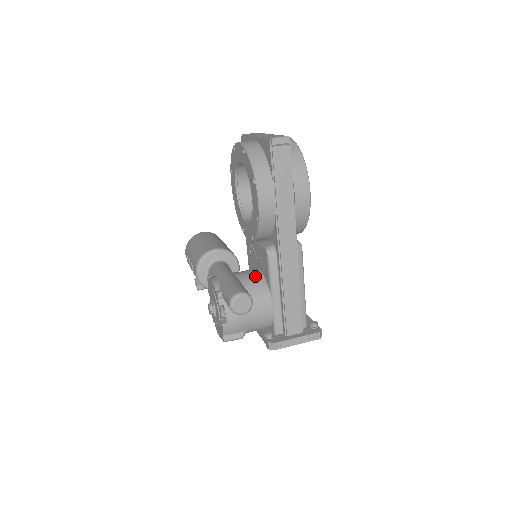
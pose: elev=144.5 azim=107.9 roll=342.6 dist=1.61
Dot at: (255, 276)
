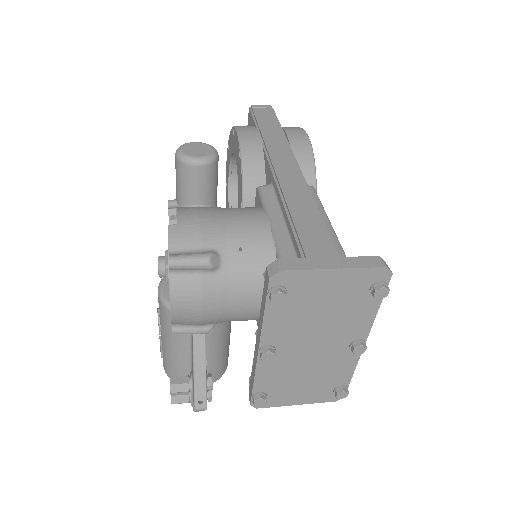
Dot at: occluded
